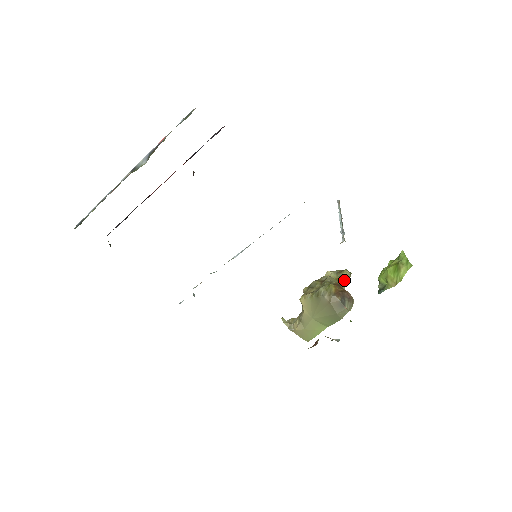
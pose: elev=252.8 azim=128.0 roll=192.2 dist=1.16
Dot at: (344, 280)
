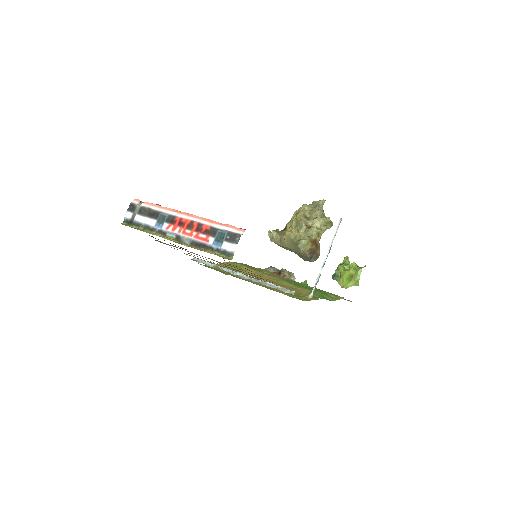
Dot at: occluded
